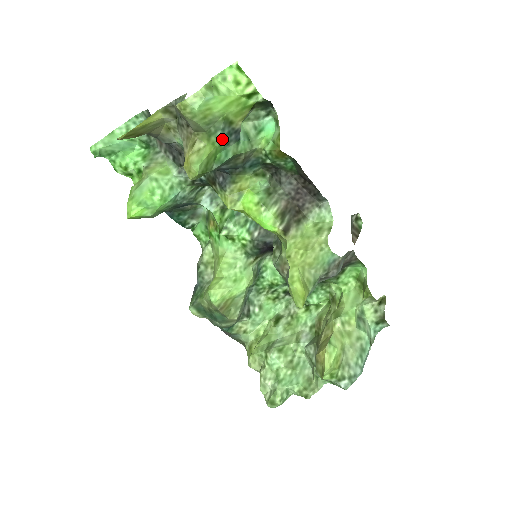
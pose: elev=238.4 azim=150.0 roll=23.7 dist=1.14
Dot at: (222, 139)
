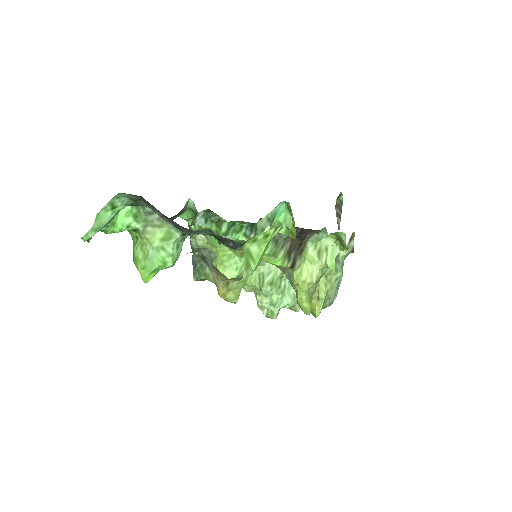
Dot at: occluded
